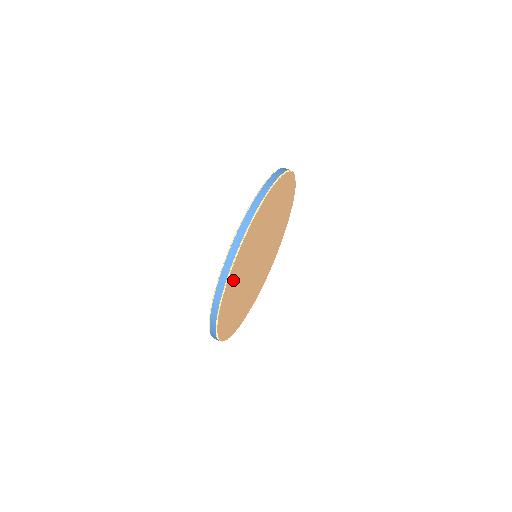
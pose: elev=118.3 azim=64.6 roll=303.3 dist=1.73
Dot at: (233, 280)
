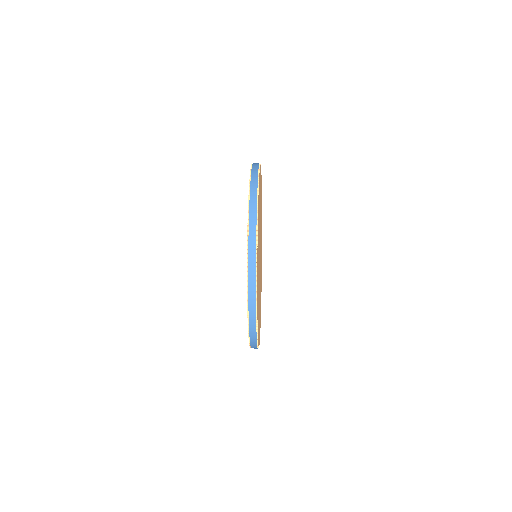
Dot at: occluded
